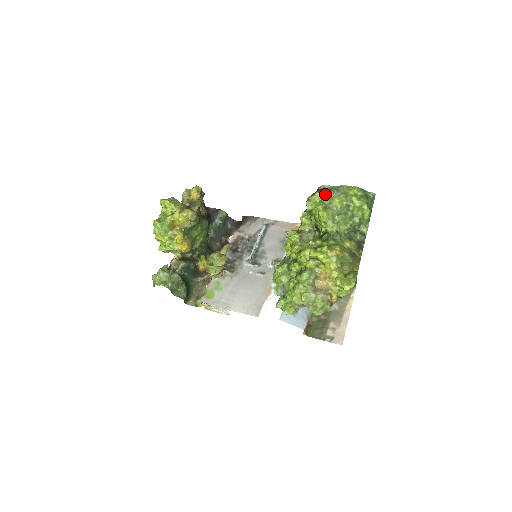
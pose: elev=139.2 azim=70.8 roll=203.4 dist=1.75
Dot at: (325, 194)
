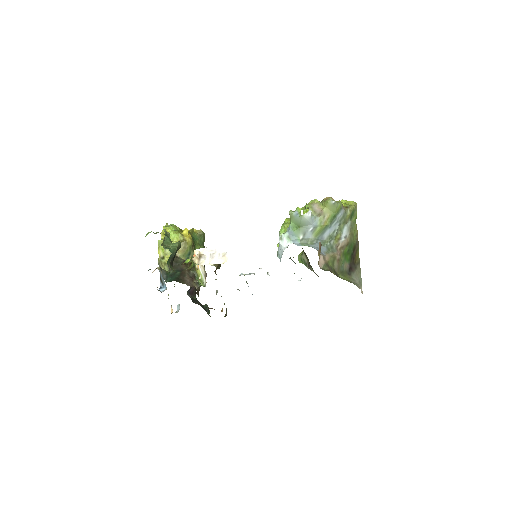
Dot at: occluded
